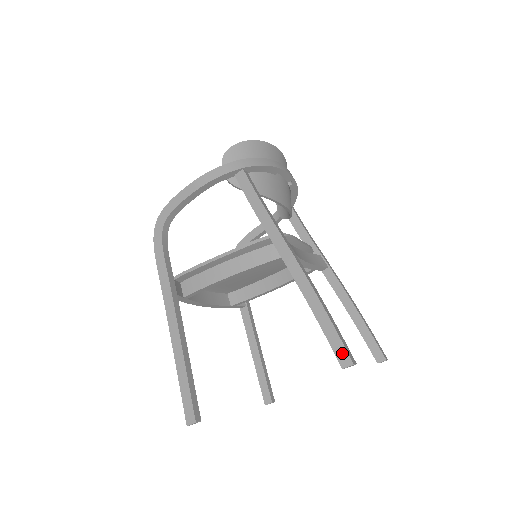
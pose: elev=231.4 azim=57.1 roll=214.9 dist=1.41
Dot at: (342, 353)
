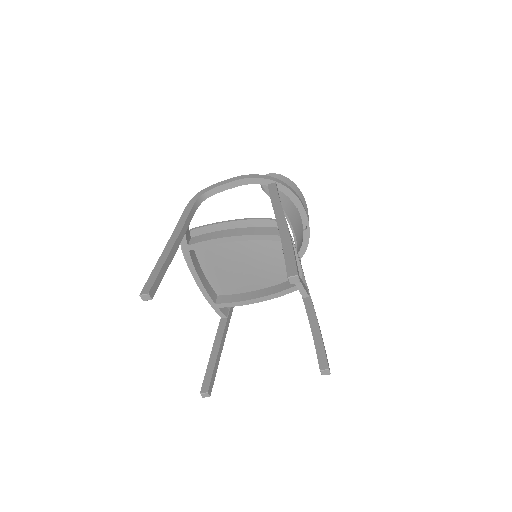
Dot at: (292, 269)
